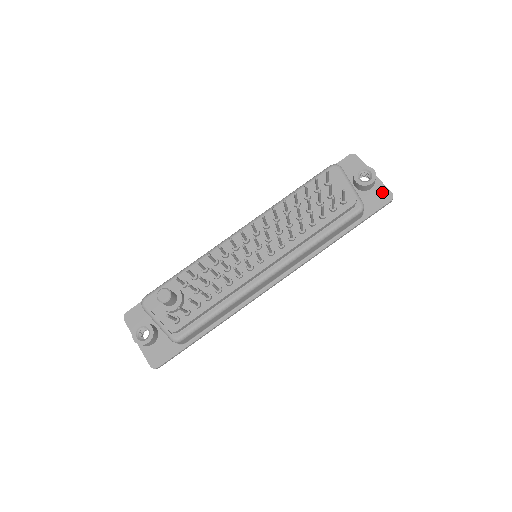
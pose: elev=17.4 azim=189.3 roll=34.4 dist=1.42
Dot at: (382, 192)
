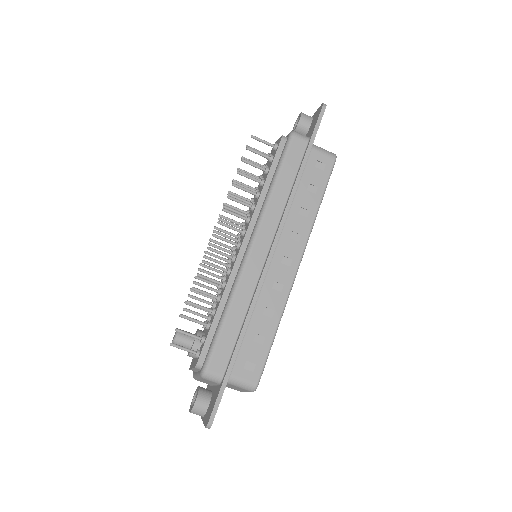
Dot at: (317, 114)
